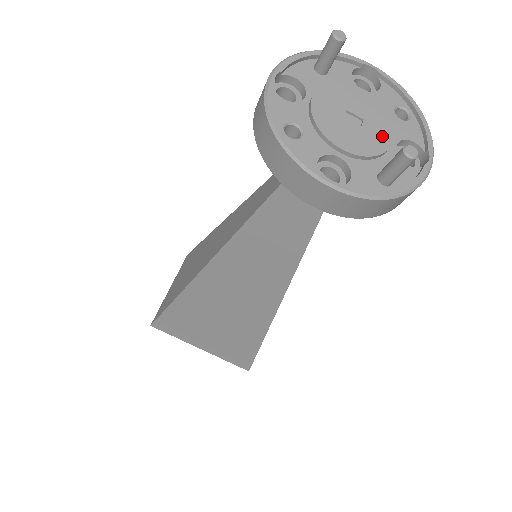
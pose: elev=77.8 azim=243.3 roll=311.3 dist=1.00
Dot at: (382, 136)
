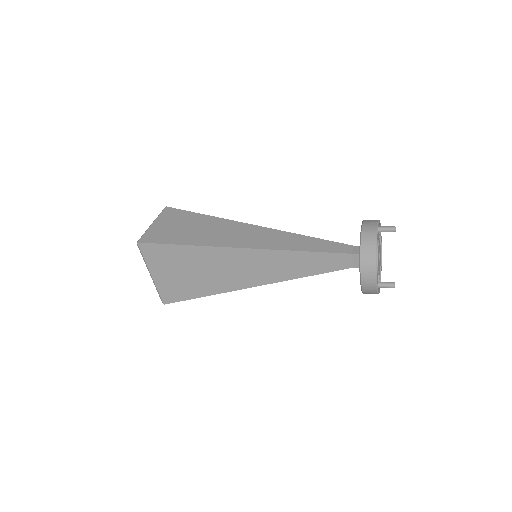
Dot at: occluded
